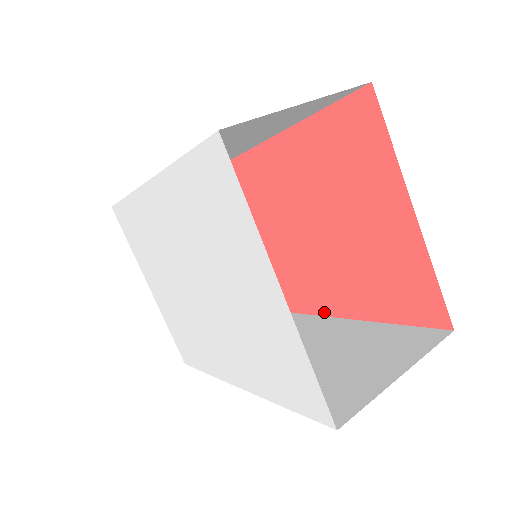
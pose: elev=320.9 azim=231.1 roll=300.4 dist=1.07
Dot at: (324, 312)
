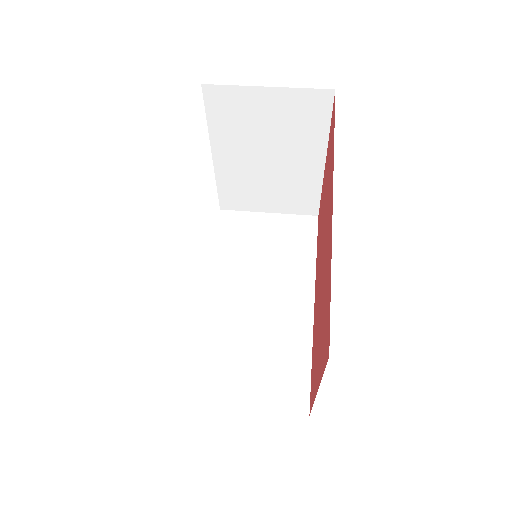
Dot at: occluded
